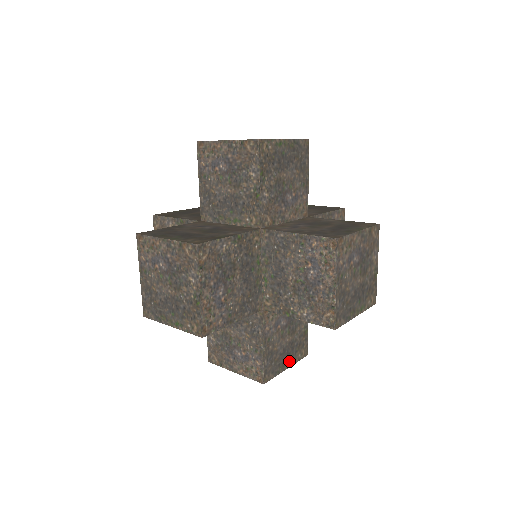
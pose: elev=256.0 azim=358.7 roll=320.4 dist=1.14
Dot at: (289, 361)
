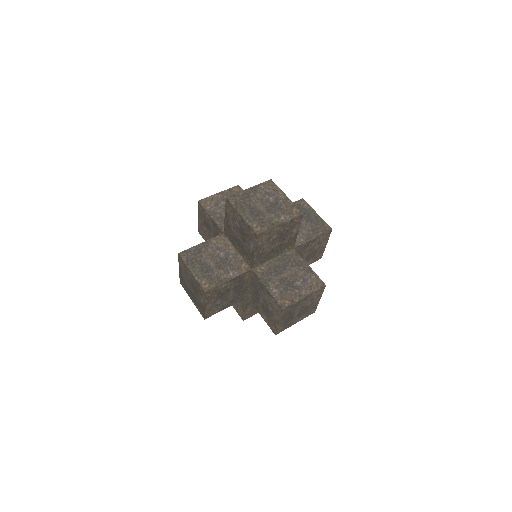
Dot at: (197, 272)
